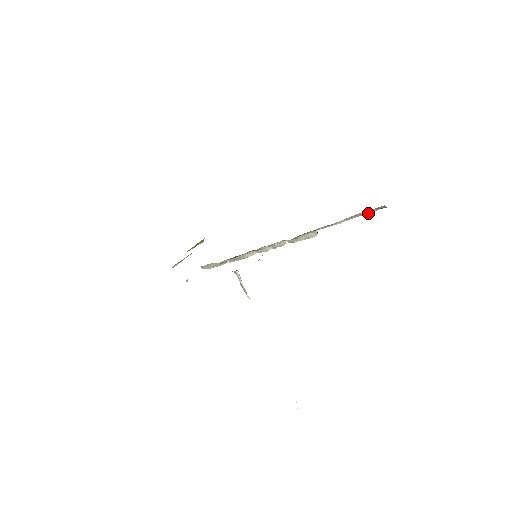
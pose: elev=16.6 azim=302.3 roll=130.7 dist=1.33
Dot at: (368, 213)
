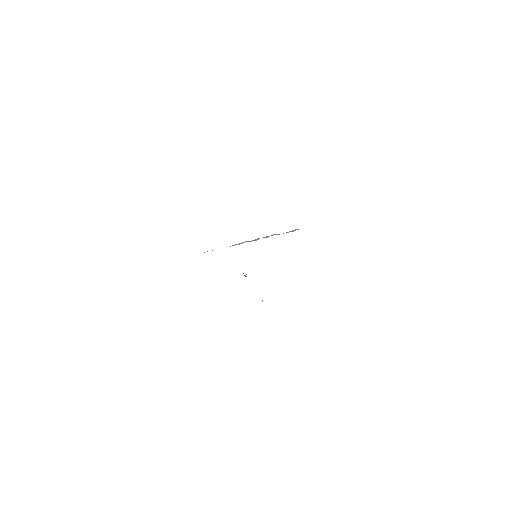
Dot at: occluded
